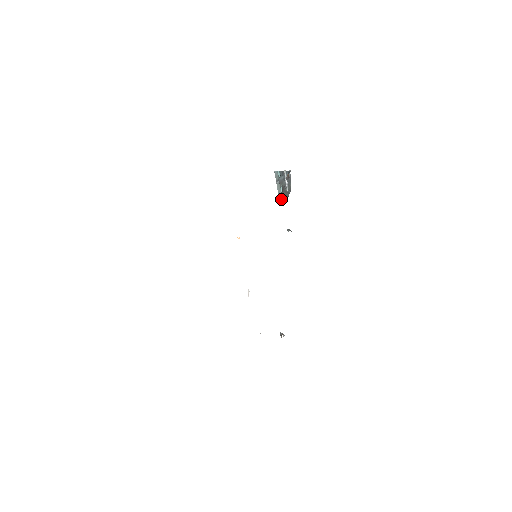
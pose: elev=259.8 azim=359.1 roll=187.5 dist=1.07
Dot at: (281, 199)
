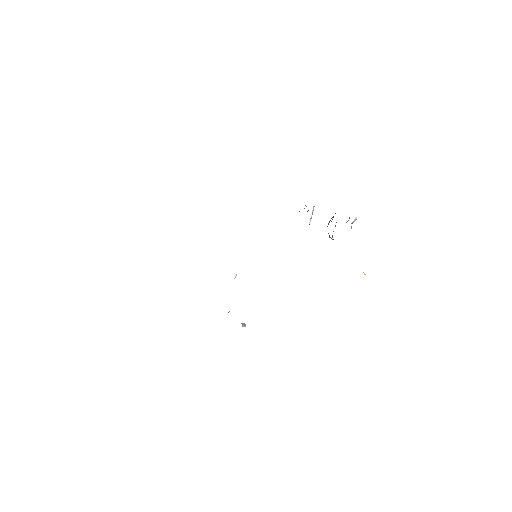
Dot at: (332, 236)
